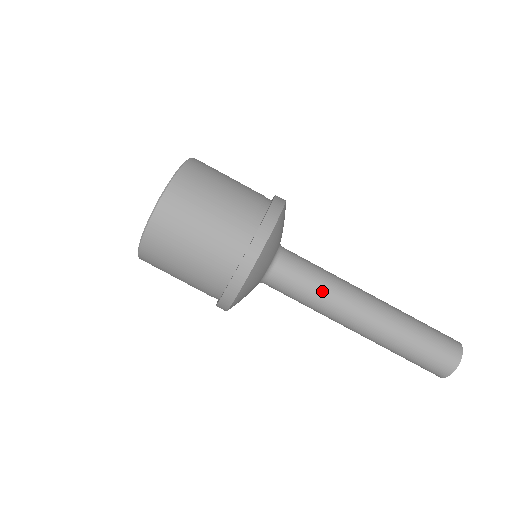
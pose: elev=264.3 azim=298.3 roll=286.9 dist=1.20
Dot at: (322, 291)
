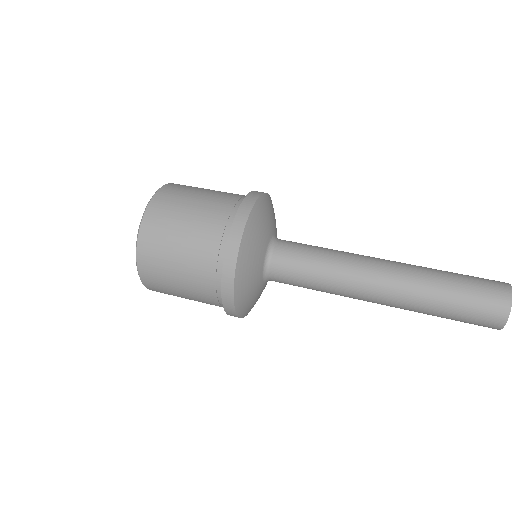
Dot at: (332, 249)
